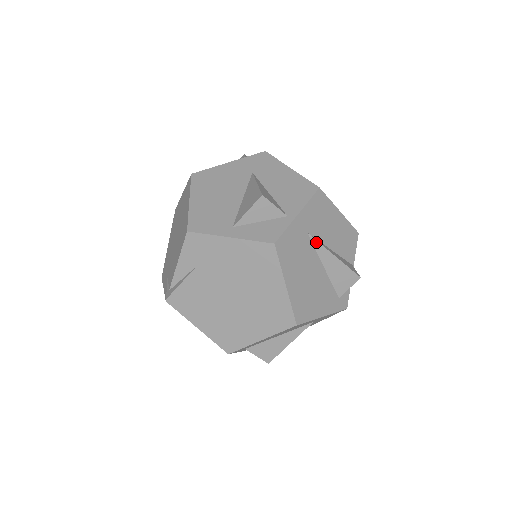
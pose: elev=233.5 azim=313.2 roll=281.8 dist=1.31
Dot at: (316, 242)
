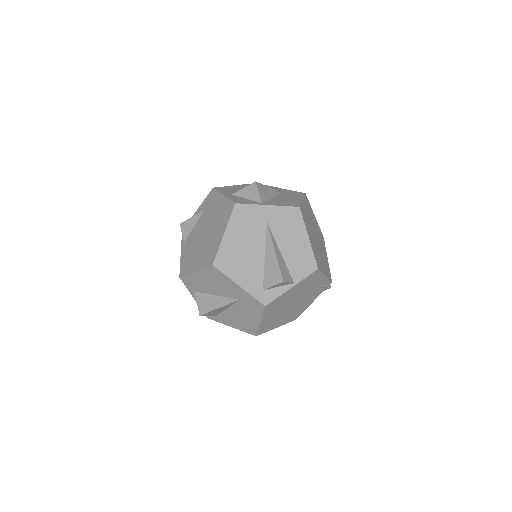
Dot at: (269, 233)
